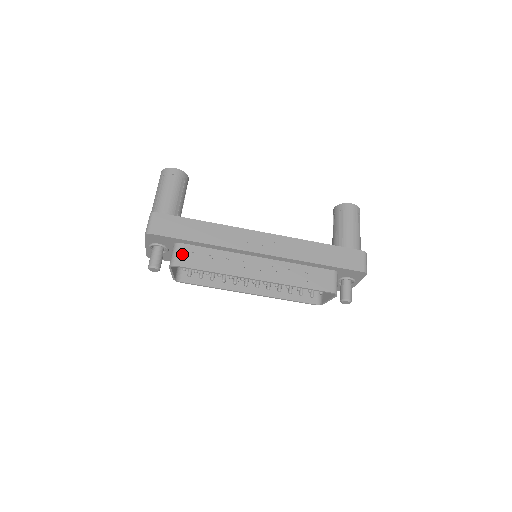
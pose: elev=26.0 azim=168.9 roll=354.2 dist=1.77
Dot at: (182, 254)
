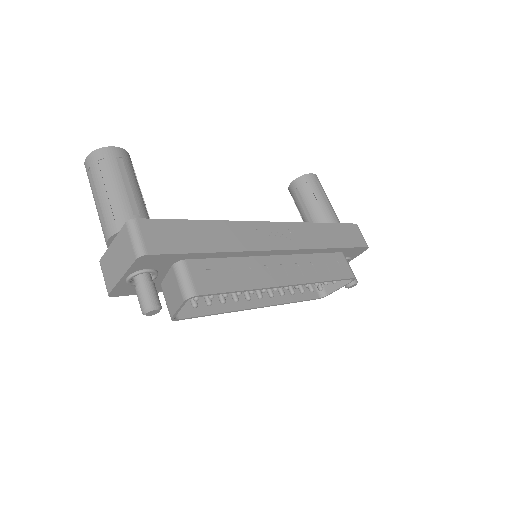
Dot at: (197, 276)
